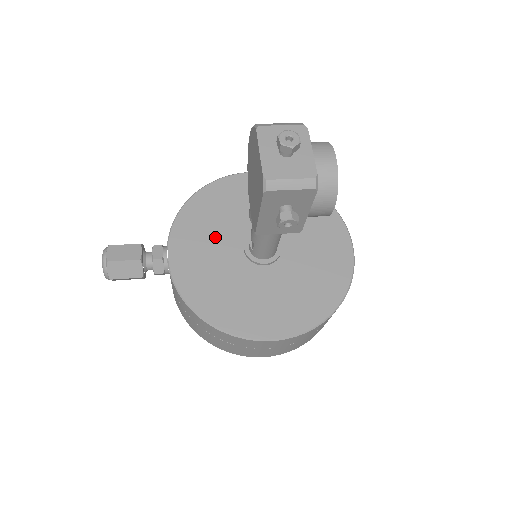
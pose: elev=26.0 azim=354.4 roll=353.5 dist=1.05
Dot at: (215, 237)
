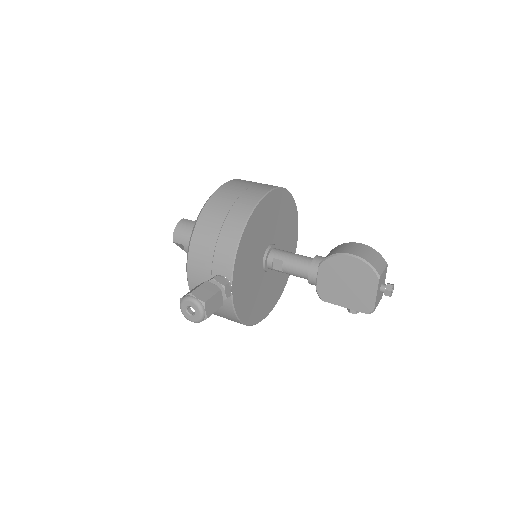
Dot at: (252, 261)
